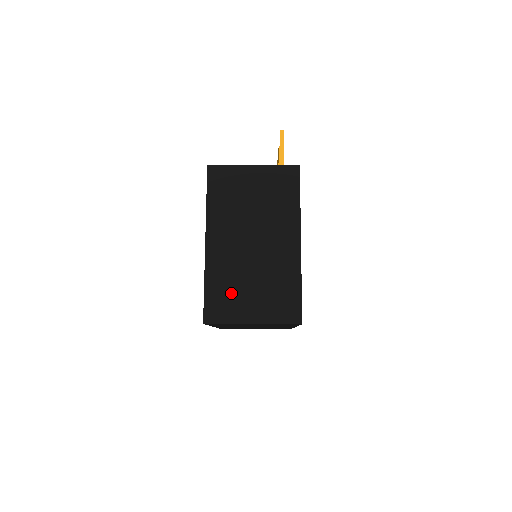
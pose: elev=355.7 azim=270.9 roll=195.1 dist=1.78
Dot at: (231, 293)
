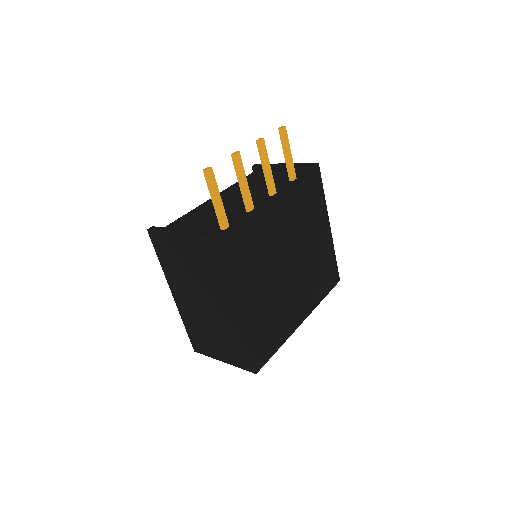
Dot at: (202, 337)
